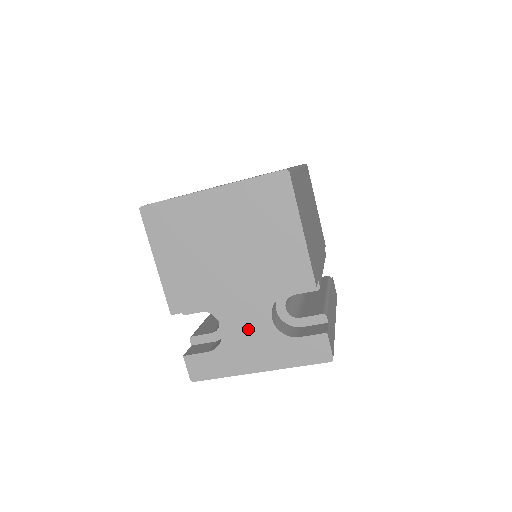
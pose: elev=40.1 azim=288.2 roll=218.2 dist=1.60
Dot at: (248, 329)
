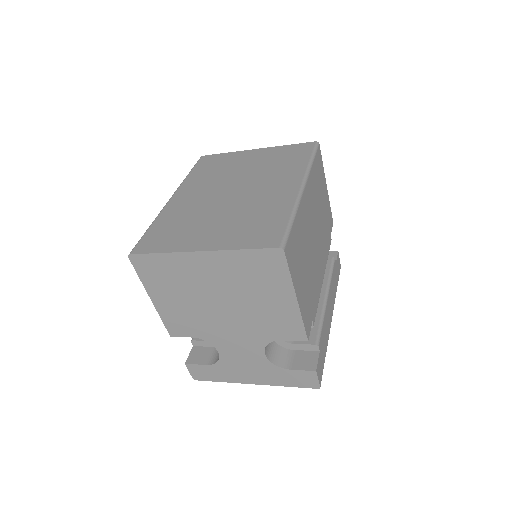
Dot at: (243, 357)
